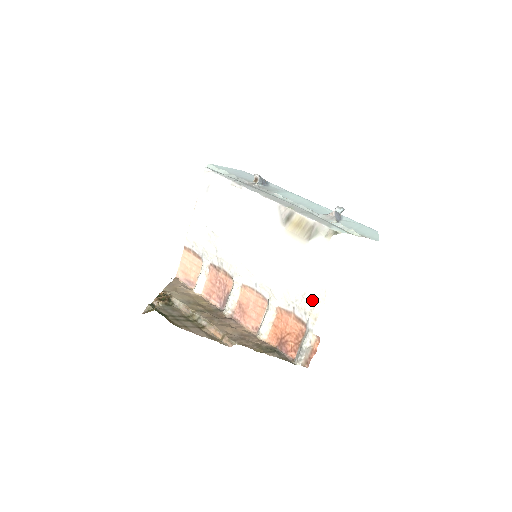
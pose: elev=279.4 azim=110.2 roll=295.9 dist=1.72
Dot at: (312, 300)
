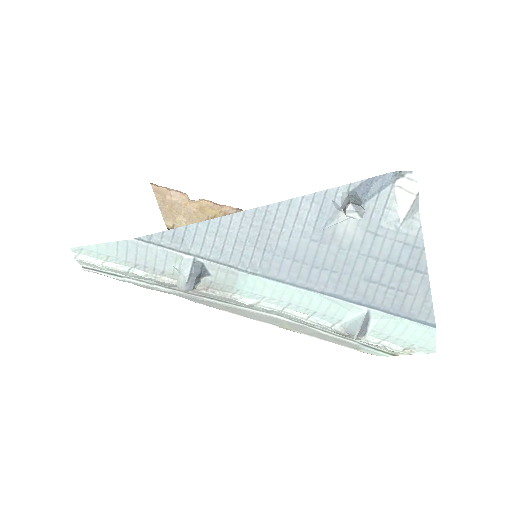
Dot at: occluded
